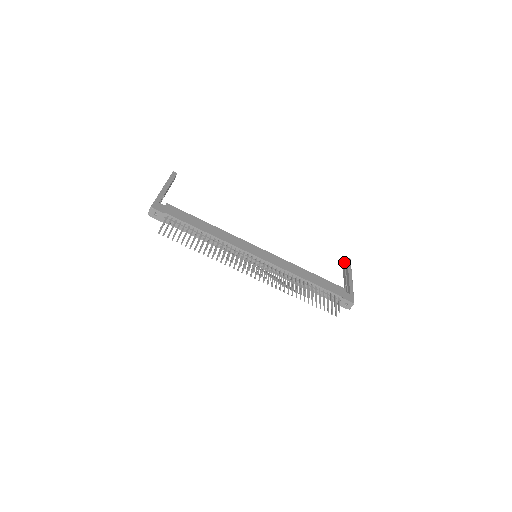
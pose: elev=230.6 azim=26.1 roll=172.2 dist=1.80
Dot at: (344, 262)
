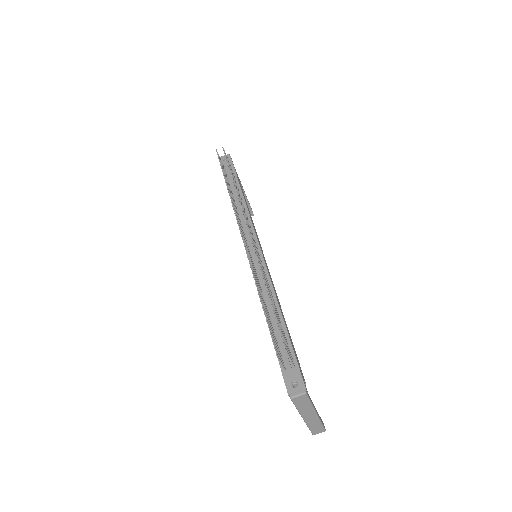
Dot at: occluded
